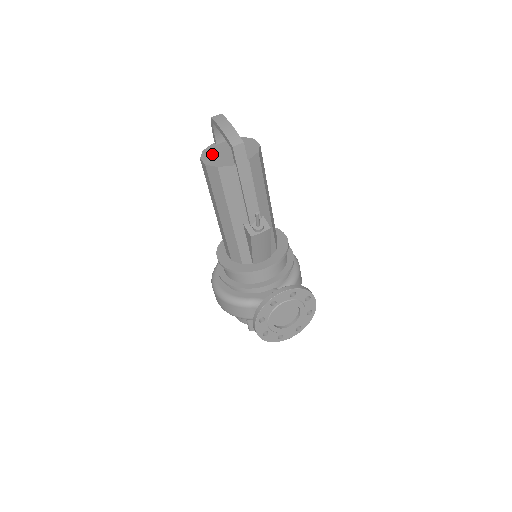
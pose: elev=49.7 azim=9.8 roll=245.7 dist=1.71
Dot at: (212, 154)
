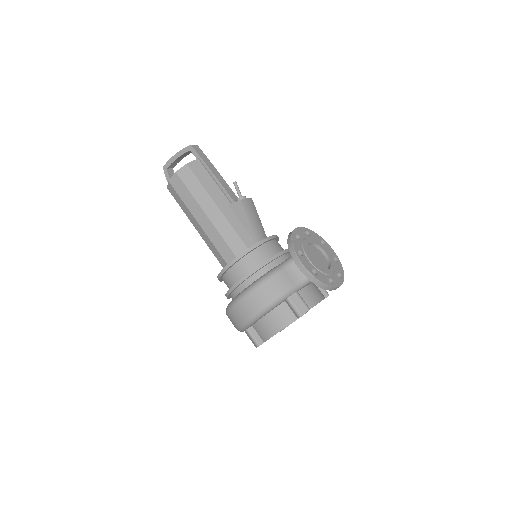
Dot at: occluded
